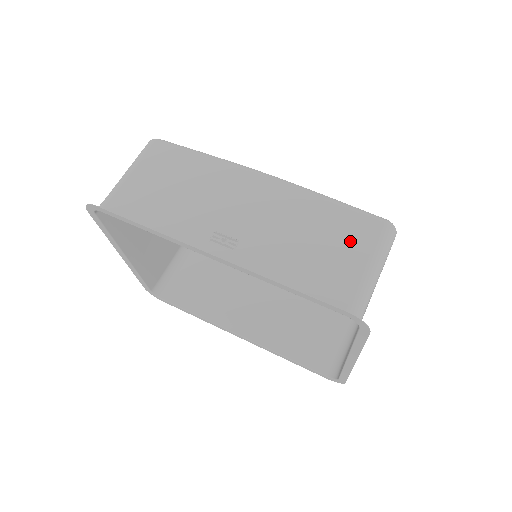
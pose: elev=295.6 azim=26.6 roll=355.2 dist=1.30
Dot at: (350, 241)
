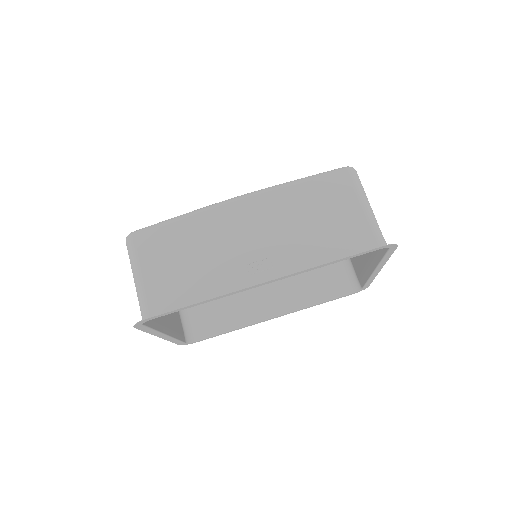
Dot at: (338, 200)
